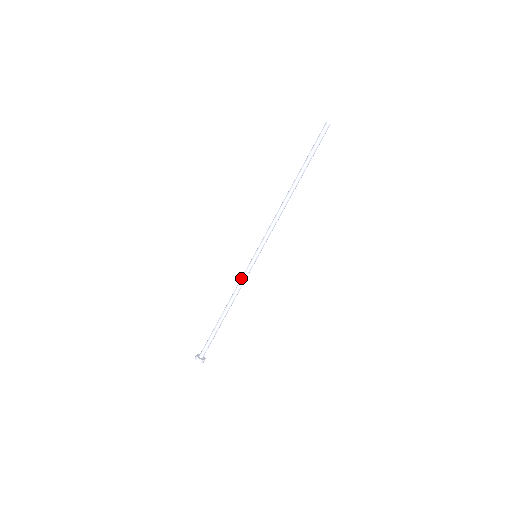
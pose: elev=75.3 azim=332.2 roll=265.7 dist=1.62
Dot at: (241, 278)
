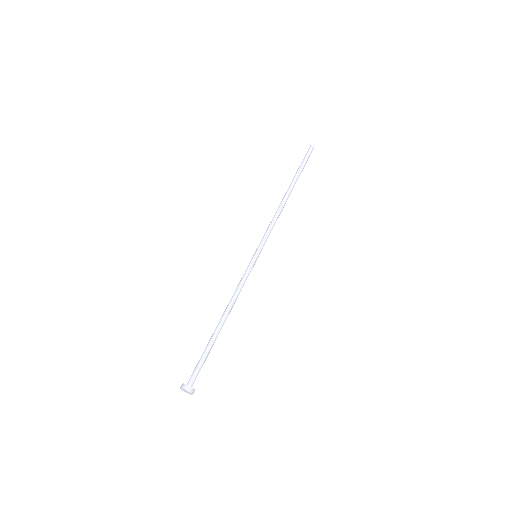
Dot at: occluded
